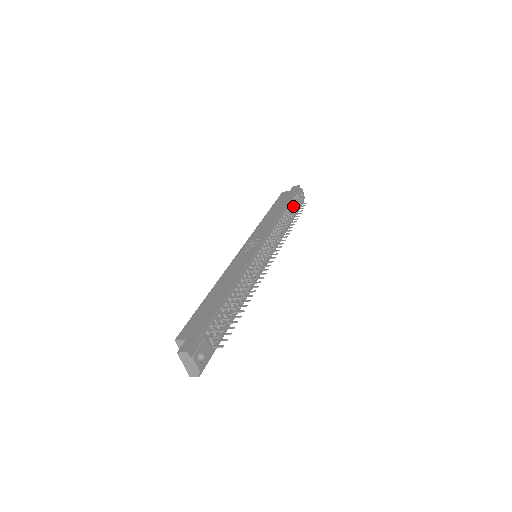
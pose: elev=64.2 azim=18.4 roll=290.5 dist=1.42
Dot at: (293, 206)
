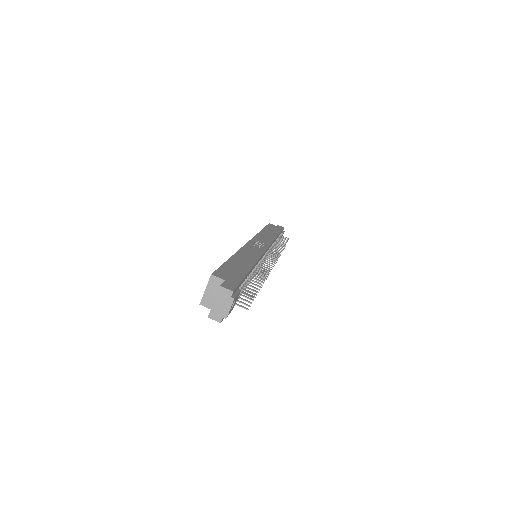
Dot at: occluded
